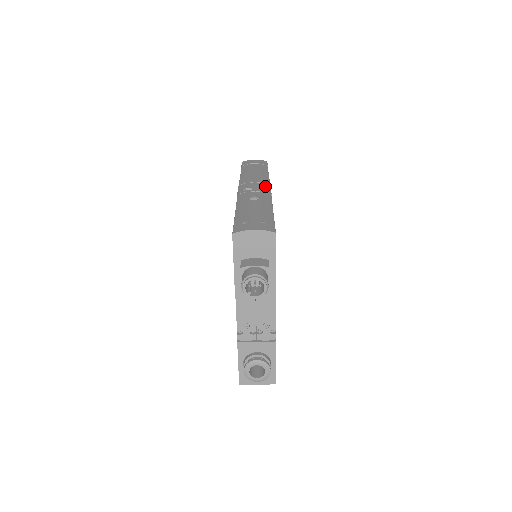
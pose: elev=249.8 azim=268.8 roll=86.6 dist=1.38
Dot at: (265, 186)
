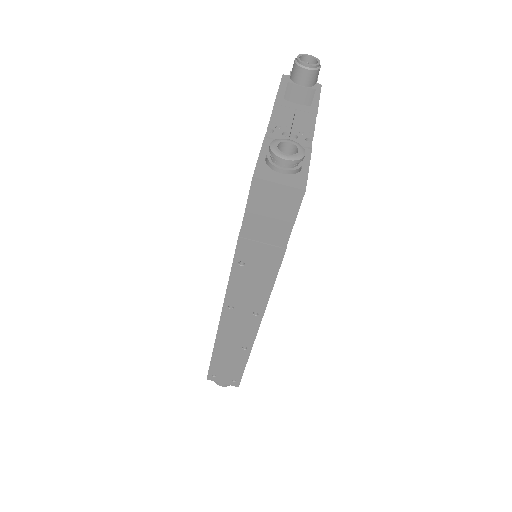
Dot at: occluded
